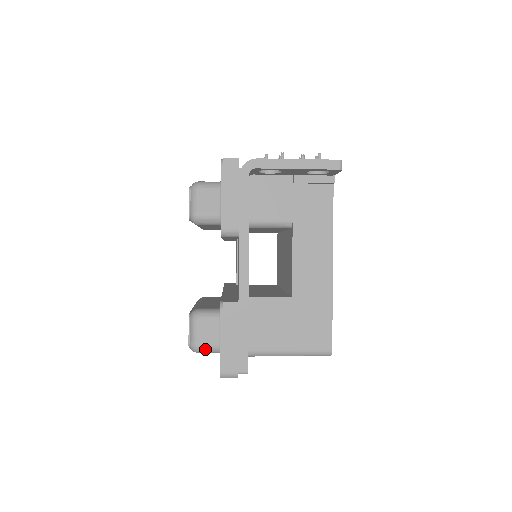
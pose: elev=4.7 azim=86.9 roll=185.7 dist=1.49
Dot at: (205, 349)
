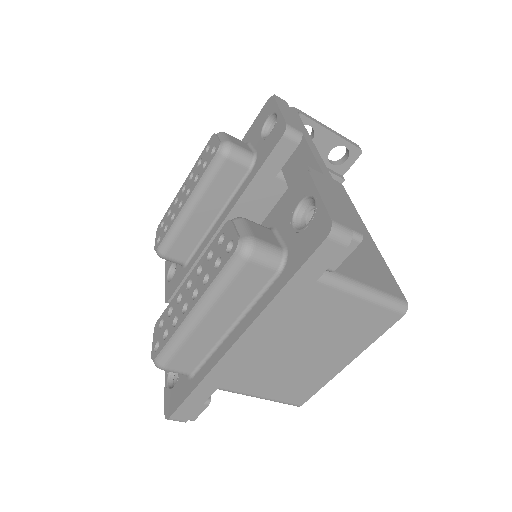
Dot at: (265, 249)
